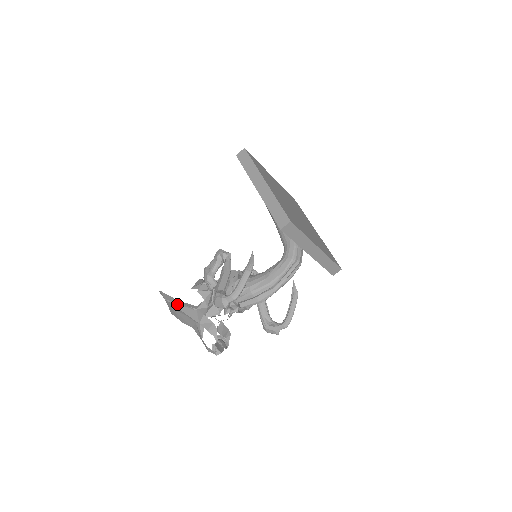
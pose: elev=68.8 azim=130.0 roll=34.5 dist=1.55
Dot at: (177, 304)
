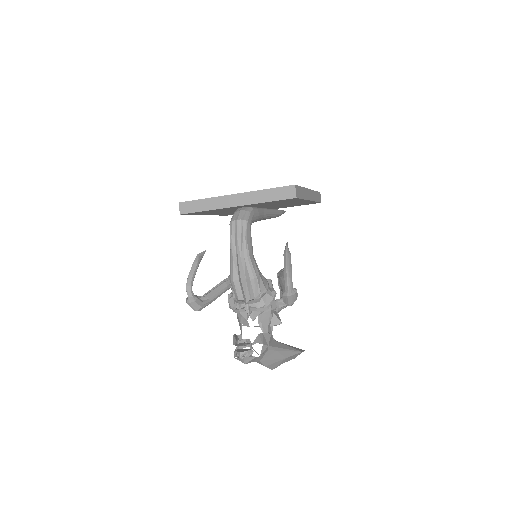
Dot at: occluded
